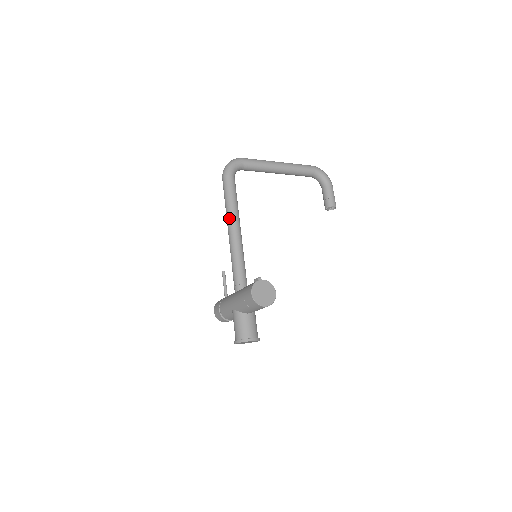
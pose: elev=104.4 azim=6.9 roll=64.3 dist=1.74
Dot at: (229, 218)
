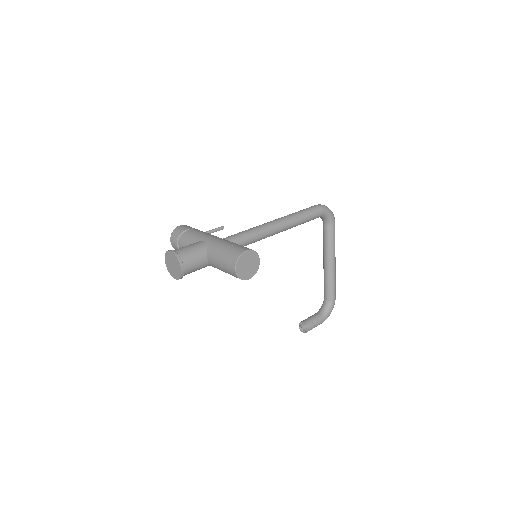
Dot at: (287, 218)
